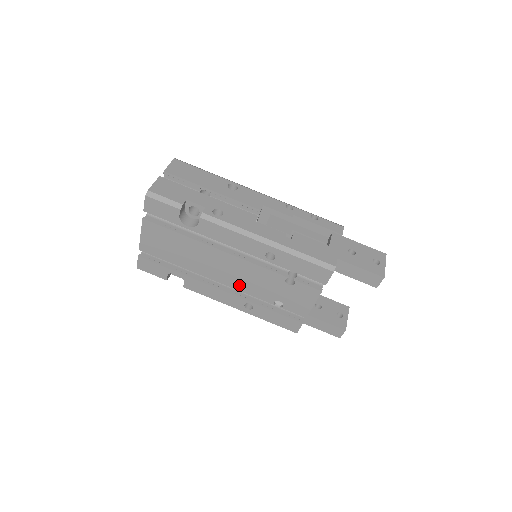
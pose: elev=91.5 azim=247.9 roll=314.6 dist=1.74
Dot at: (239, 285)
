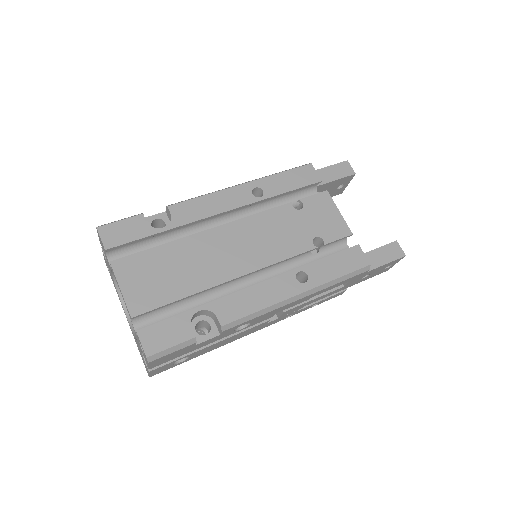
Dot at: (267, 256)
